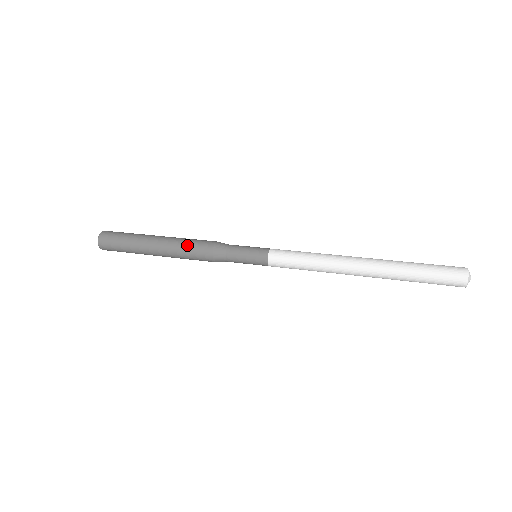
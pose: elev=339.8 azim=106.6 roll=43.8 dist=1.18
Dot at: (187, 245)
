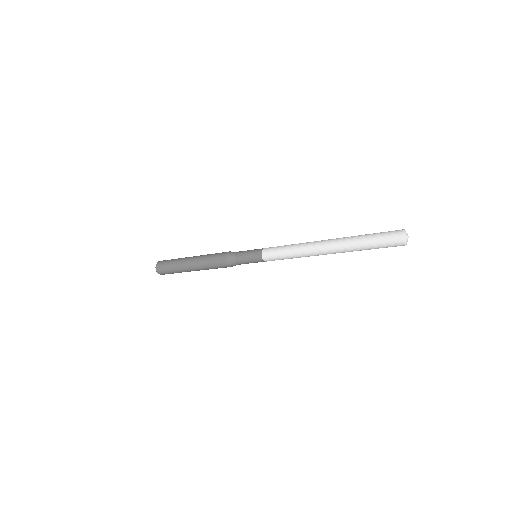
Dot at: (209, 258)
